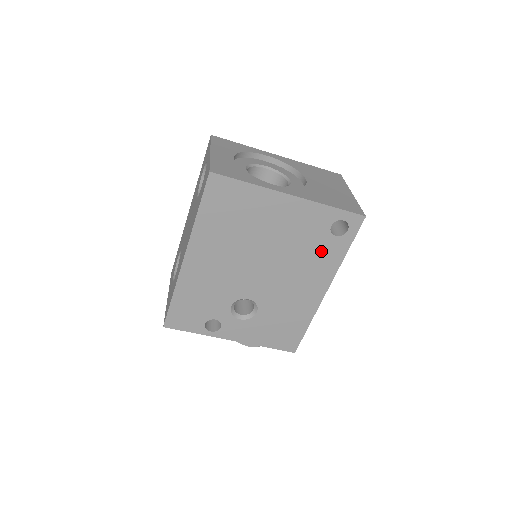
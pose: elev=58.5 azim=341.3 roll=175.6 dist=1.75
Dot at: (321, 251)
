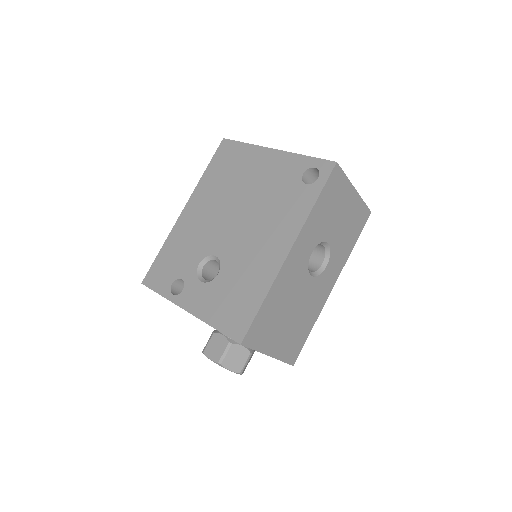
Dot at: (291, 201)
